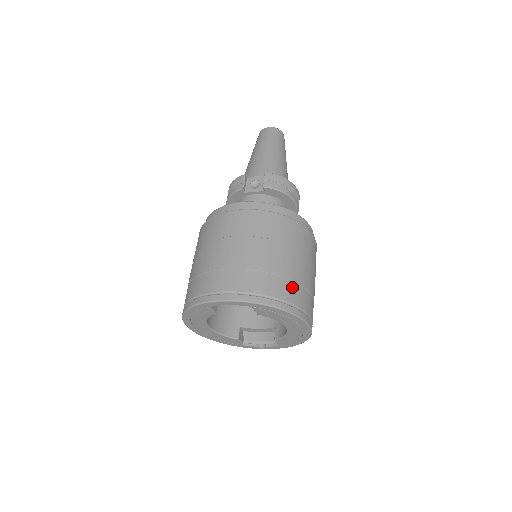
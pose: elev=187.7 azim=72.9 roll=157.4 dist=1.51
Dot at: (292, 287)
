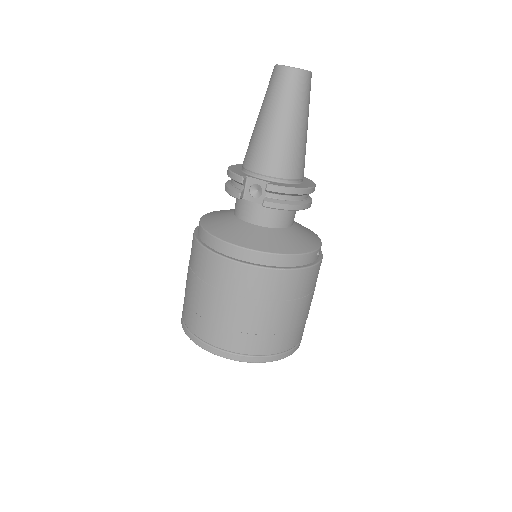
Dot at: (278, 339)
